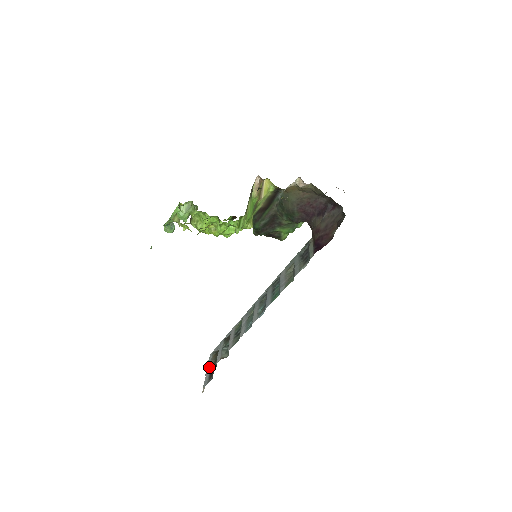
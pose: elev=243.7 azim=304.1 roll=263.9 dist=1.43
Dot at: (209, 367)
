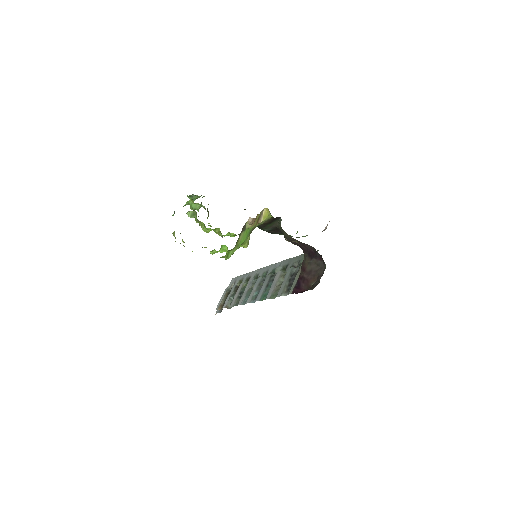
Dot at: (220, 303)
